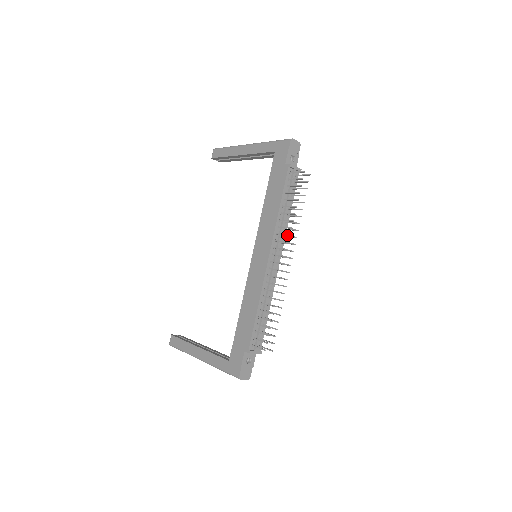
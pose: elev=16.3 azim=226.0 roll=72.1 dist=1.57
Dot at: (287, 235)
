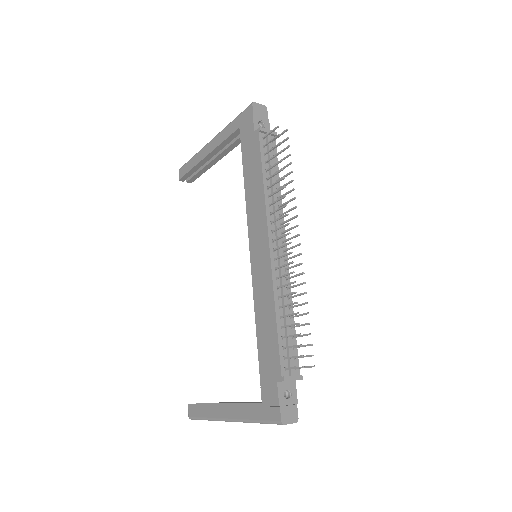
Dot at: (282, 207)
